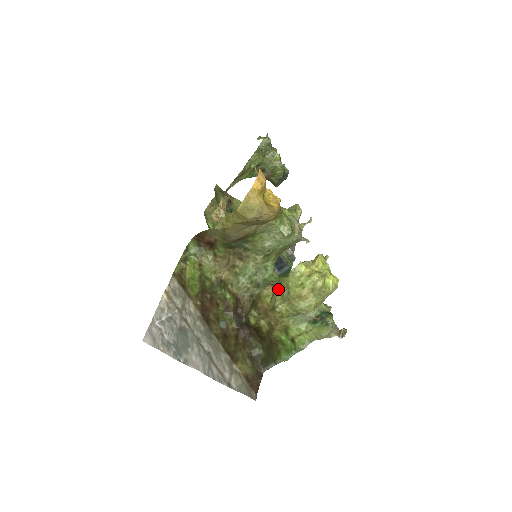
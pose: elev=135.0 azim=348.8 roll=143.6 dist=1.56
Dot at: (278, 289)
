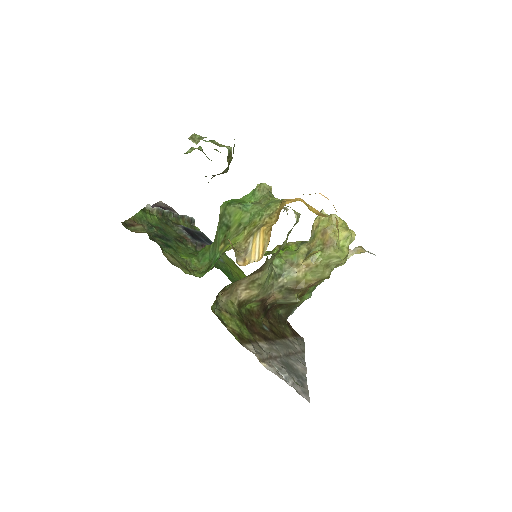
Dot at: (321, 264)
